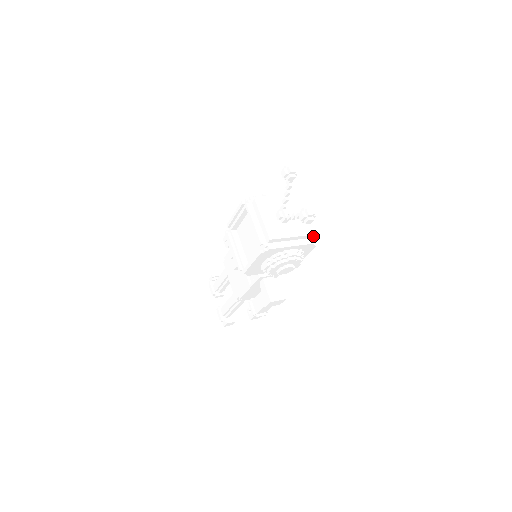
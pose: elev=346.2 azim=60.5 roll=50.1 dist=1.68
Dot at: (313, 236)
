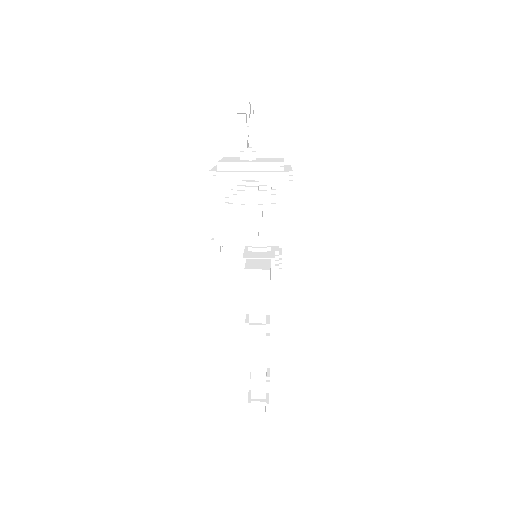
Dot at: occluded
